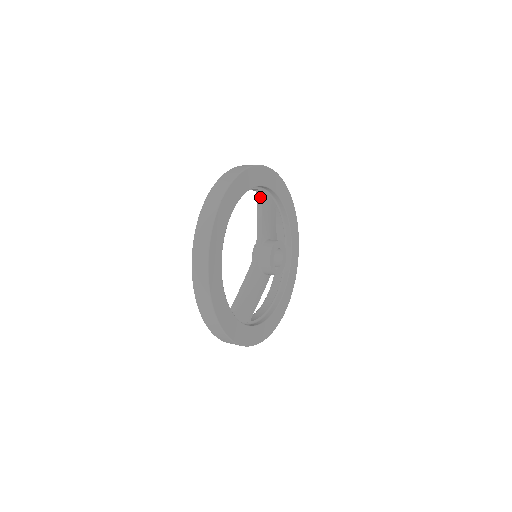
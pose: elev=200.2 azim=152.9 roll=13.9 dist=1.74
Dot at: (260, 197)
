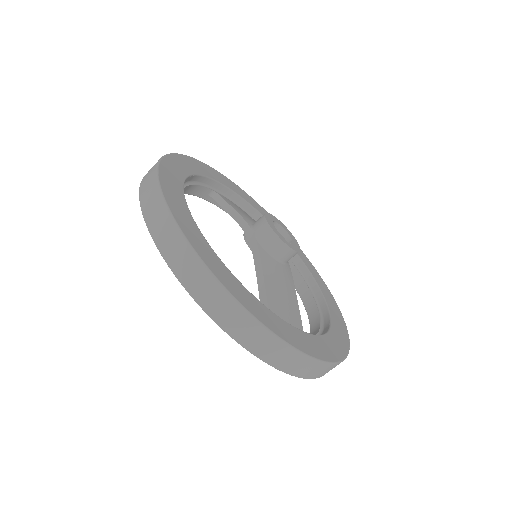
Dot at: (218, 196)
